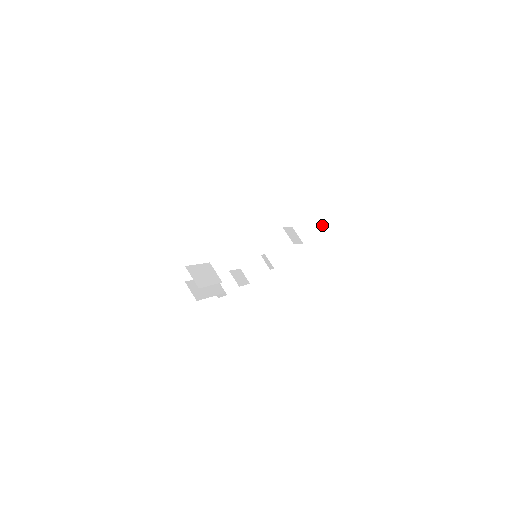
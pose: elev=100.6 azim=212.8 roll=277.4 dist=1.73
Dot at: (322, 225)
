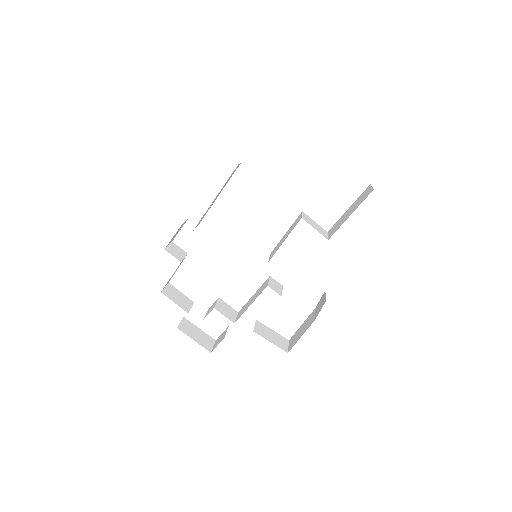
Dot at: (281, 346)
